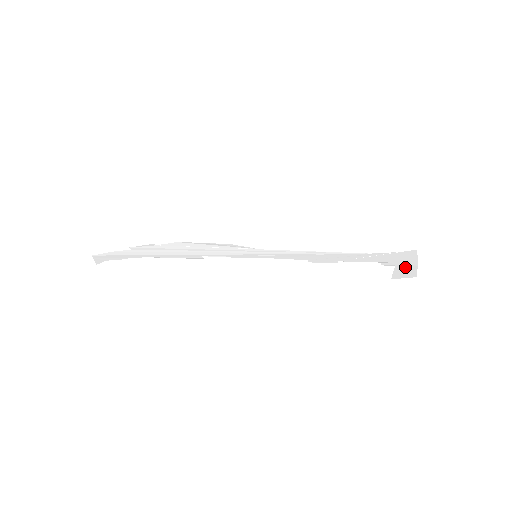
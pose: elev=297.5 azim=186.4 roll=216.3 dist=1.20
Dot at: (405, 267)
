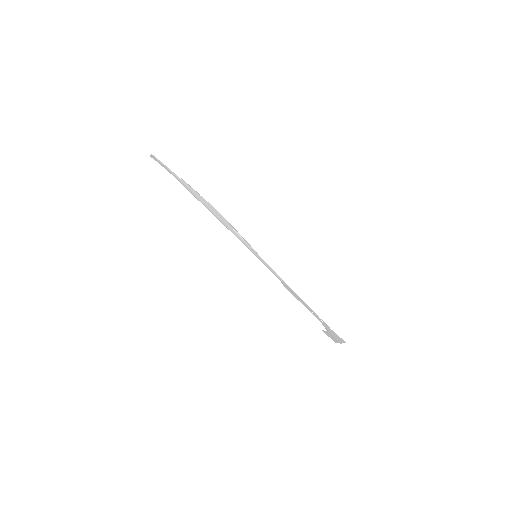
Dot at: (333, 337)
